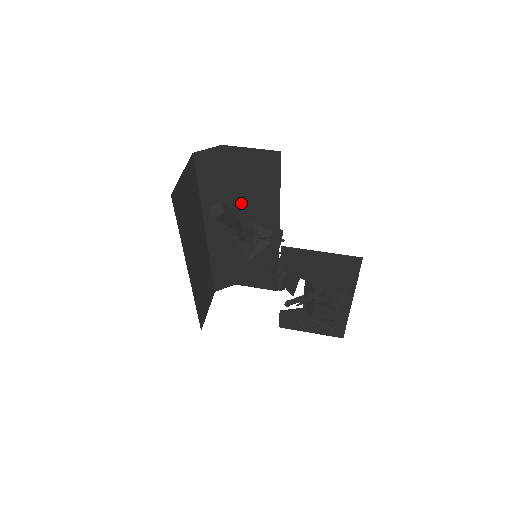
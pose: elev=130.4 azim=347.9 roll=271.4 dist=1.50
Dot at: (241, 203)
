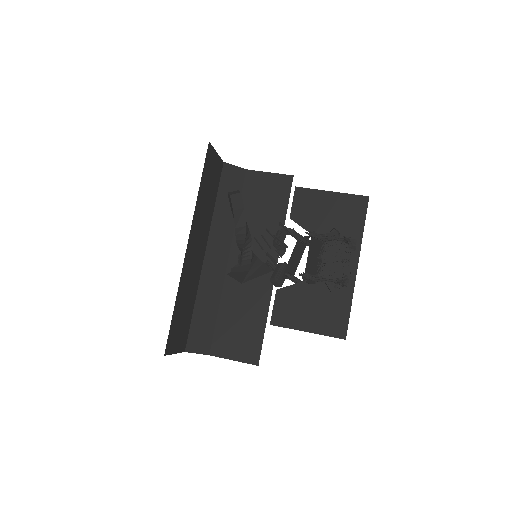
Dot at: occluded
